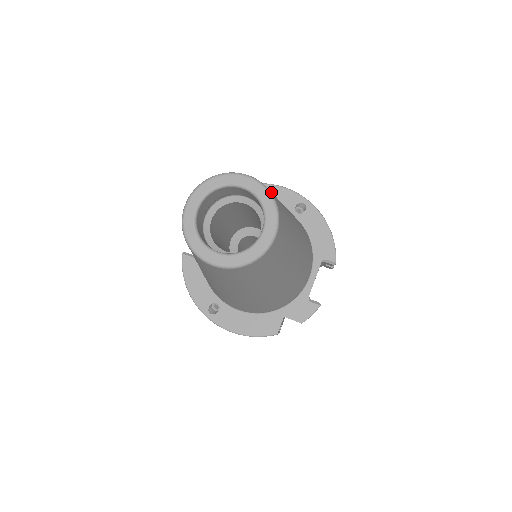
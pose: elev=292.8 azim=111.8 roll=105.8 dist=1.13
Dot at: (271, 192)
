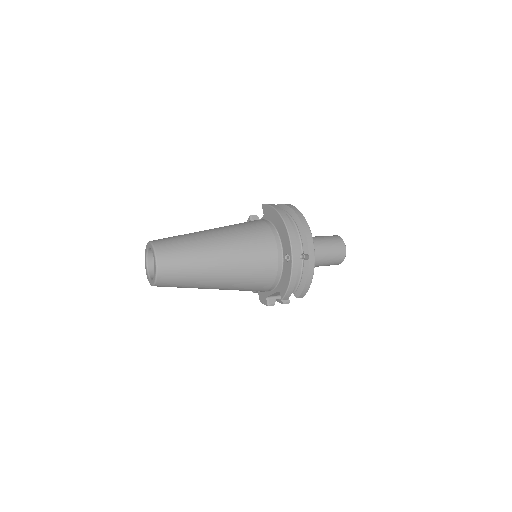
Dot at: (163, 270)
